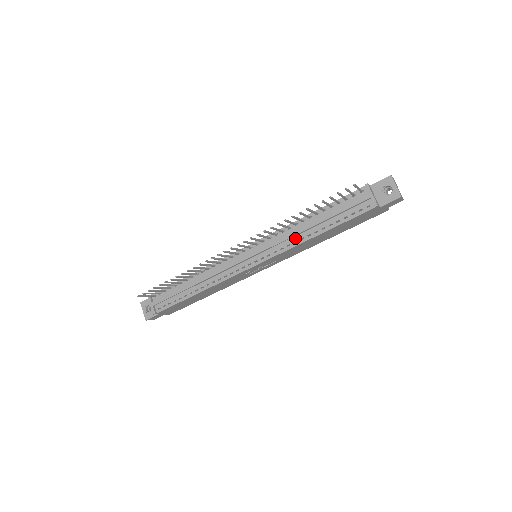
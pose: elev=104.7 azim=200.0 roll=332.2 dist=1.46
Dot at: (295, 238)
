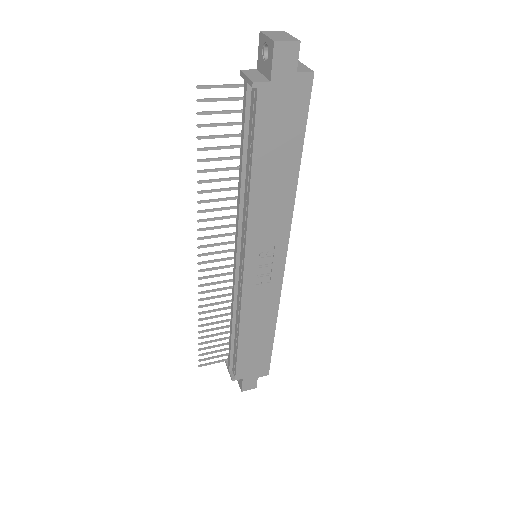
Dot at: (244, 205)
